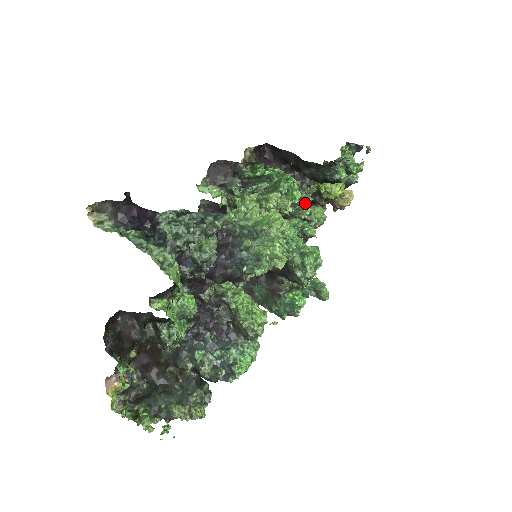
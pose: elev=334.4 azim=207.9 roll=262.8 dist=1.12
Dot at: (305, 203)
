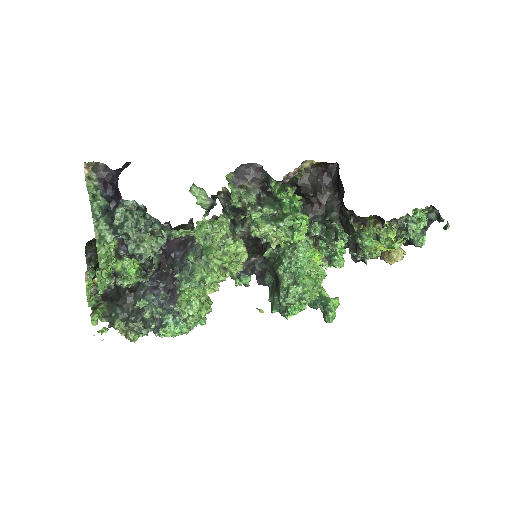
Dot at: (338, 238)
